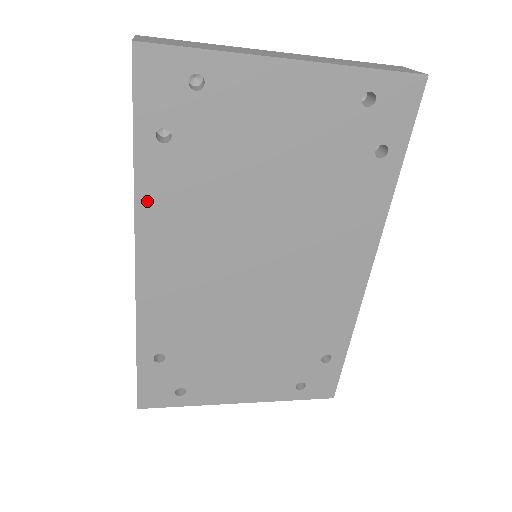
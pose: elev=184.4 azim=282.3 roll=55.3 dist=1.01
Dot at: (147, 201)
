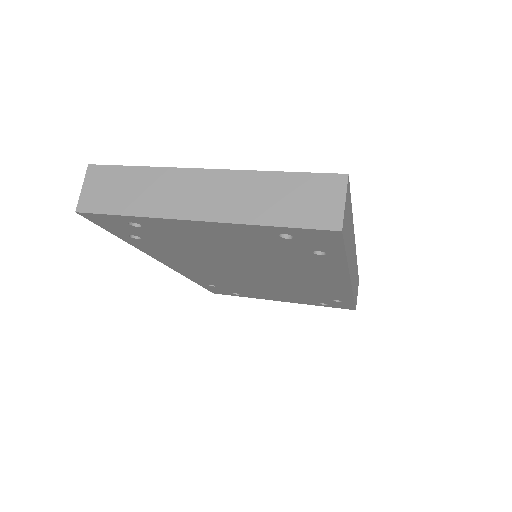
Dot at: (149, 251)
